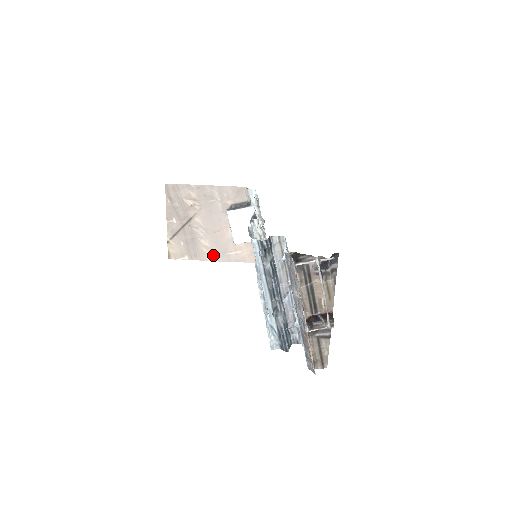
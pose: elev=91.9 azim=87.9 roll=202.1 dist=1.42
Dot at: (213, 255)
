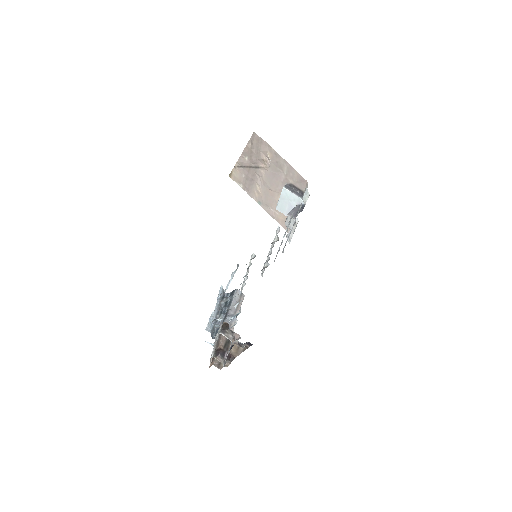
Dot at: (259, 200)
